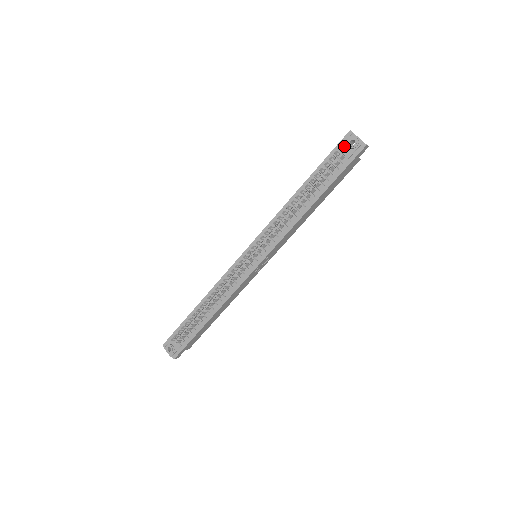
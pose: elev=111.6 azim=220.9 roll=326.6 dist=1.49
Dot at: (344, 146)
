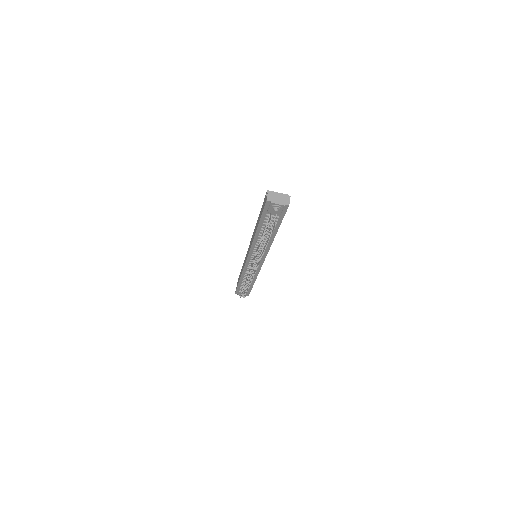
Dot at: (270, 210)
